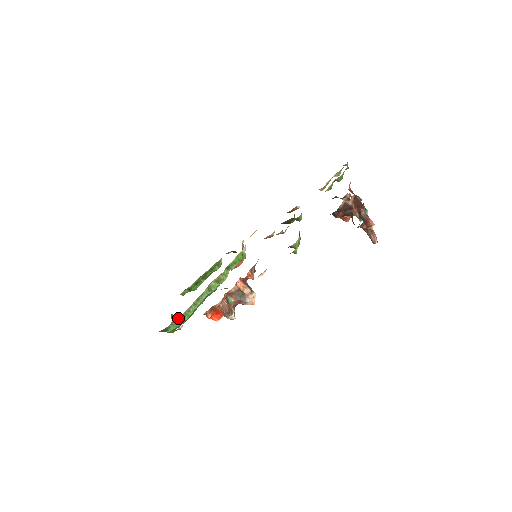
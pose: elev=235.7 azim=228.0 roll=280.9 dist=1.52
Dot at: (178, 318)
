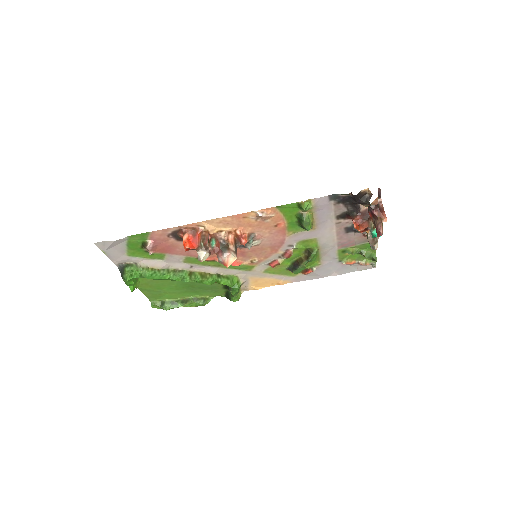
Dot at: (147, 261)
